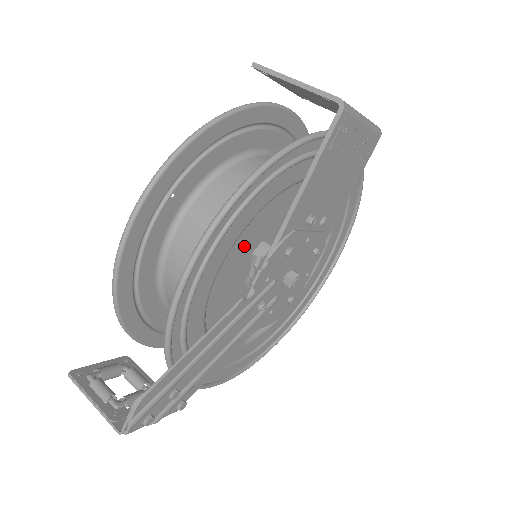
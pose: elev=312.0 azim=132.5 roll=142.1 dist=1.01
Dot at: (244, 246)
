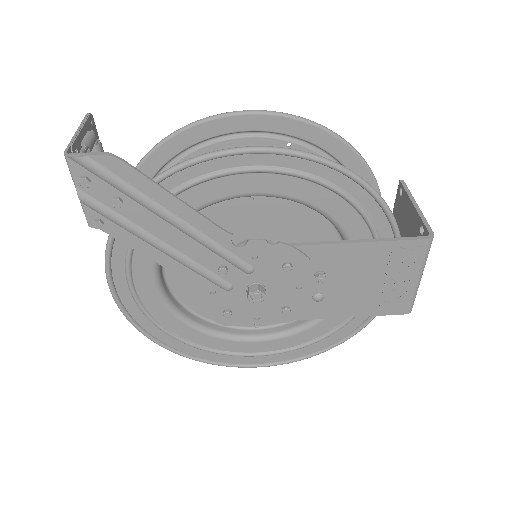
Dot at: (272, 226)
